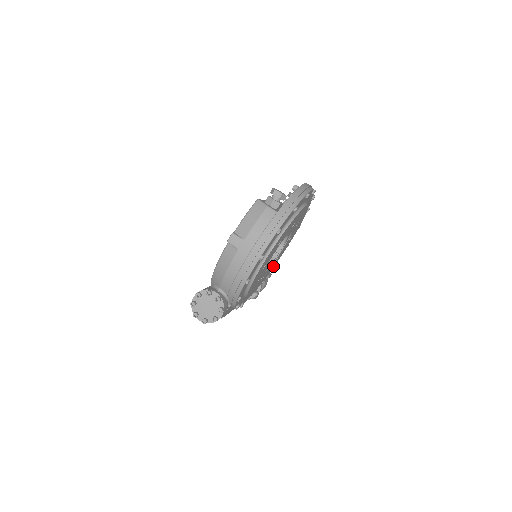
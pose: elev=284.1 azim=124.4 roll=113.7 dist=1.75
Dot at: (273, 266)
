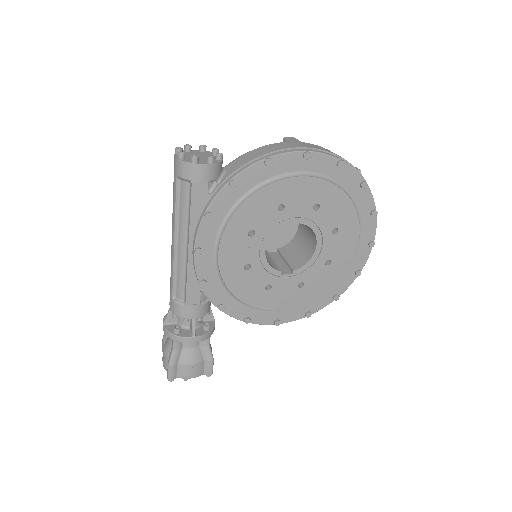
Dot at: (254, 297)
